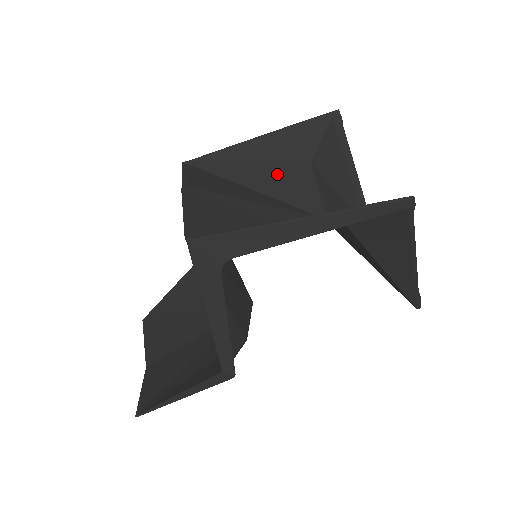
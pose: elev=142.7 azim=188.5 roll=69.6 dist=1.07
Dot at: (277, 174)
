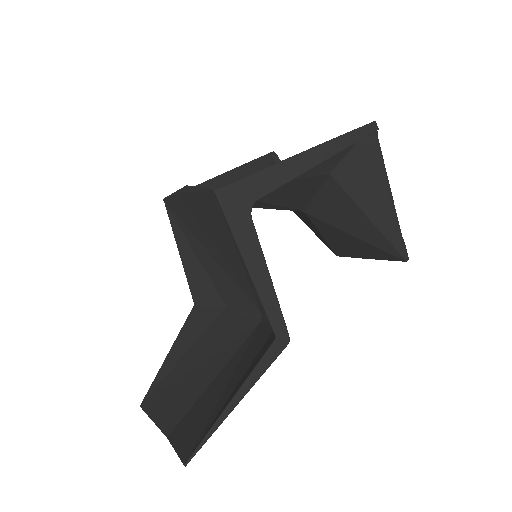
Dot at: occluded
